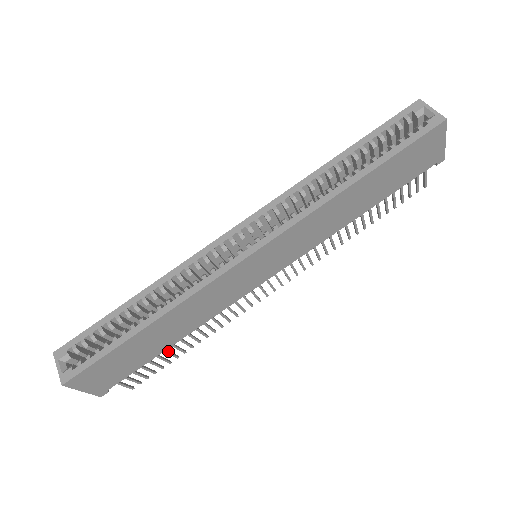
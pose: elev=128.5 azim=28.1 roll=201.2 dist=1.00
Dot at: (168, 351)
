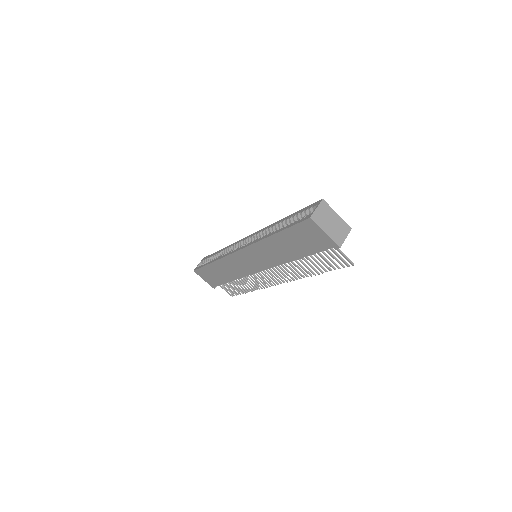
Dot at: (237, 285)
